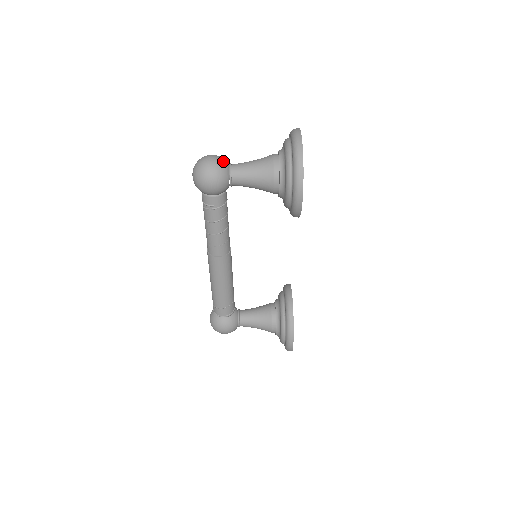
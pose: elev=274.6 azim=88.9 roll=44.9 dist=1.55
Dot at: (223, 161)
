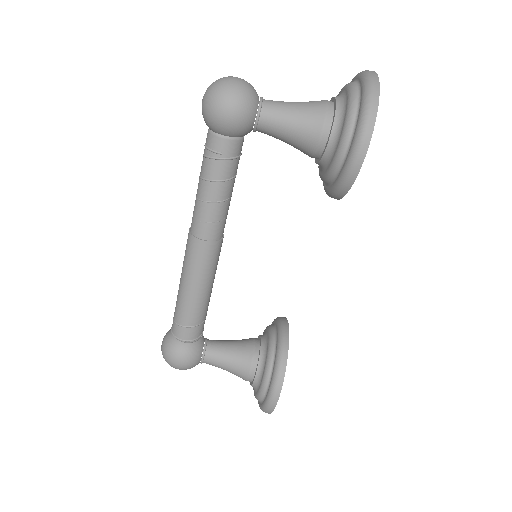
Dot at: (253, 88)
